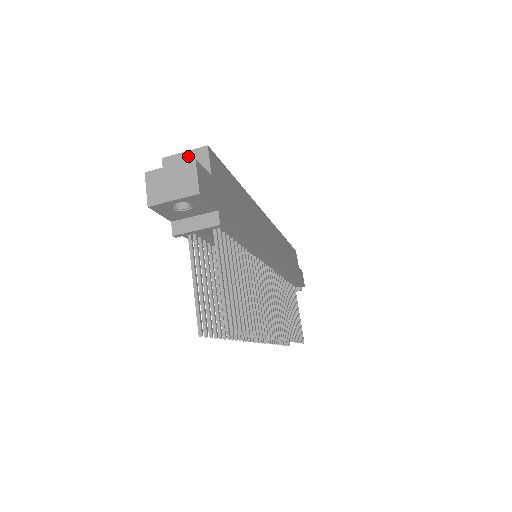
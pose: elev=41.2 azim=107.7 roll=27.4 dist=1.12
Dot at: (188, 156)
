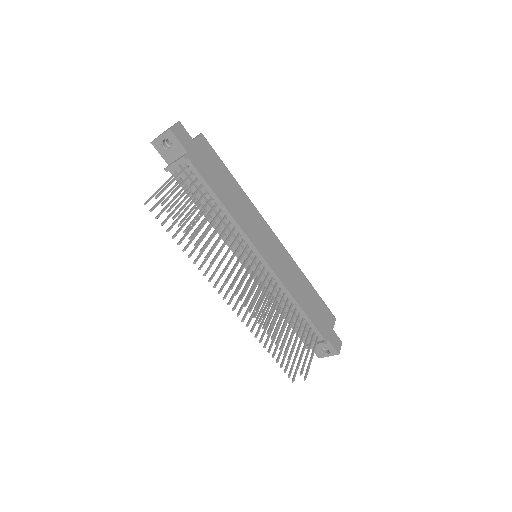
Dot at: occluded
